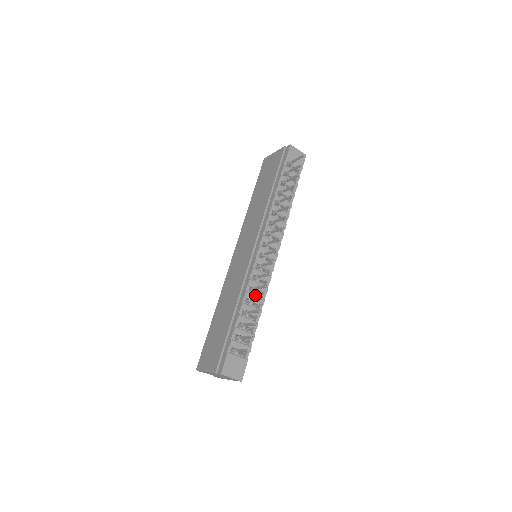
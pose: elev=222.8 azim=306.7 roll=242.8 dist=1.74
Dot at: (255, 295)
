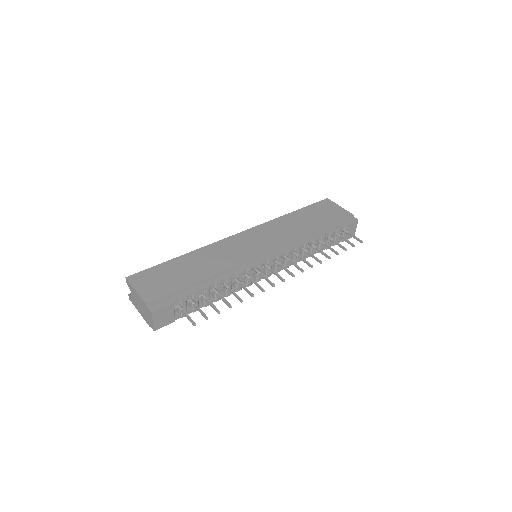
Dot at: (231, 285)
